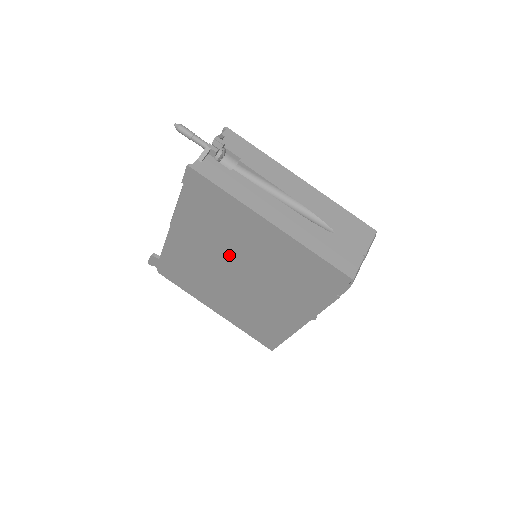
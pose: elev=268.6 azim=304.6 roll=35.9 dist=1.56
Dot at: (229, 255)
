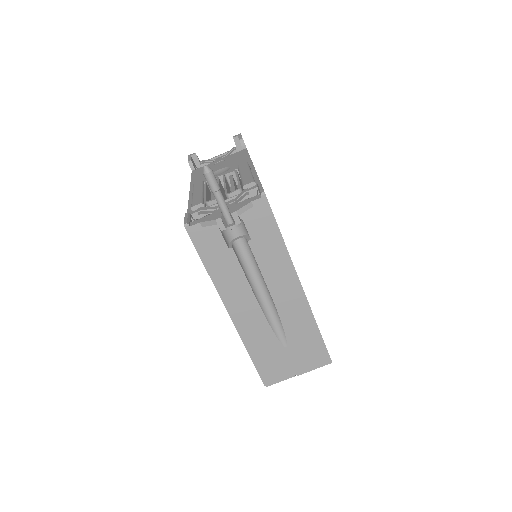
Dot at: occluded
